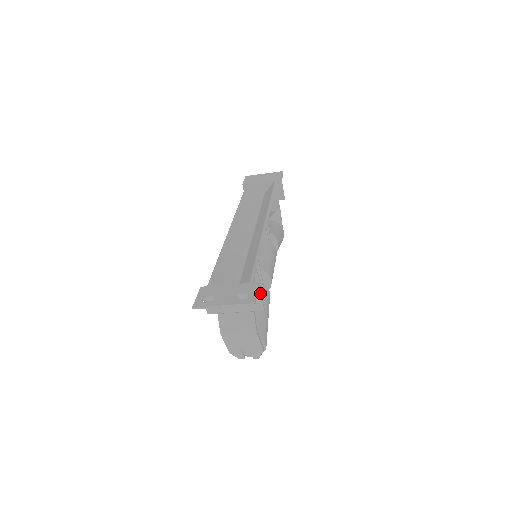
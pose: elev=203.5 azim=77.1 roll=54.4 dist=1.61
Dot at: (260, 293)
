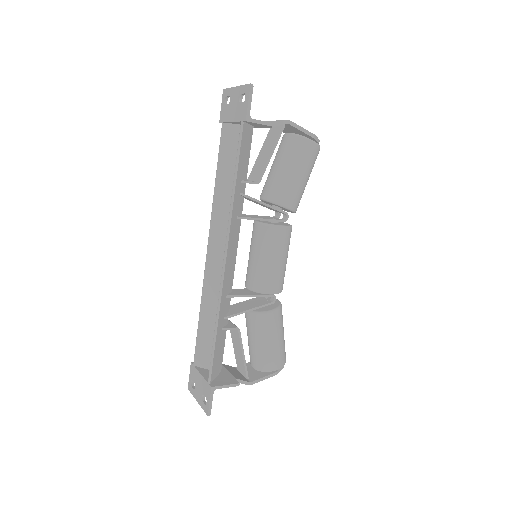
Dot at: (220, 388)
